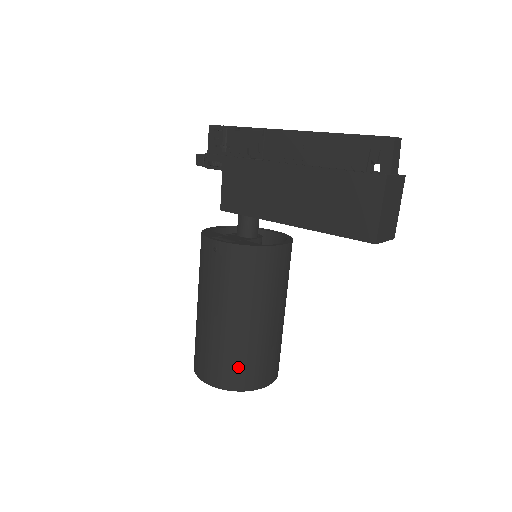
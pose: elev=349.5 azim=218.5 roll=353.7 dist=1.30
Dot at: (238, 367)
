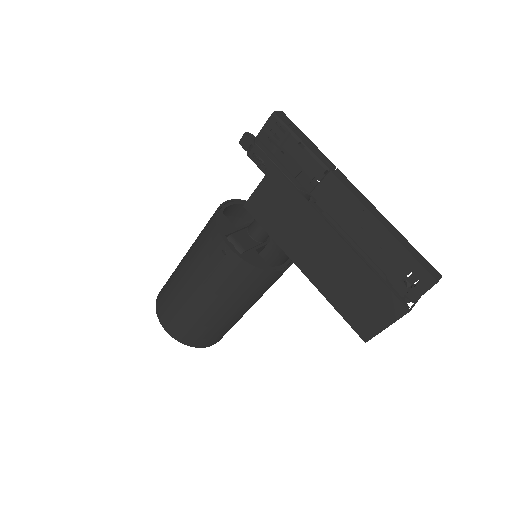
Dot at: (198, 334)
